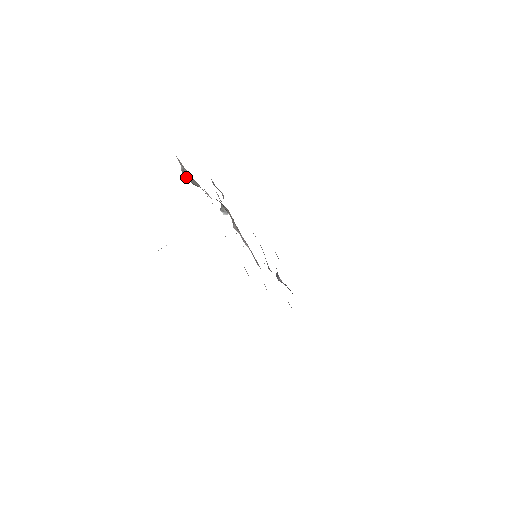
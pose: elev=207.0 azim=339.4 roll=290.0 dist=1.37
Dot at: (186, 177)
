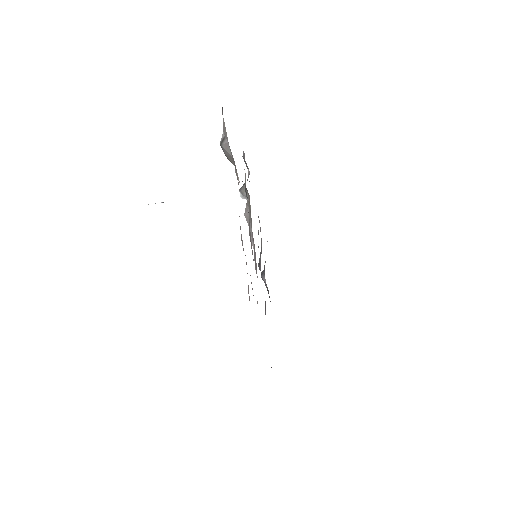
Dot at: (223, 148)
